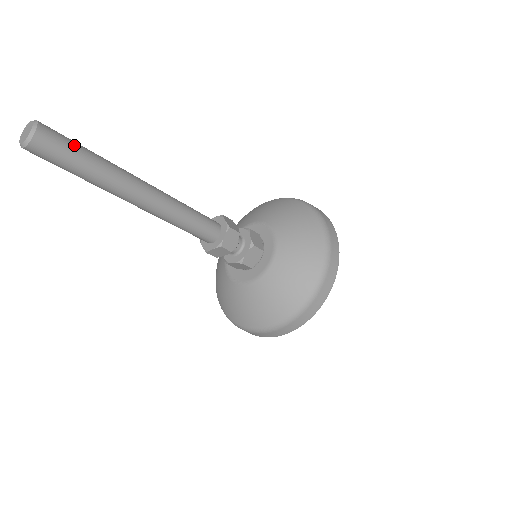
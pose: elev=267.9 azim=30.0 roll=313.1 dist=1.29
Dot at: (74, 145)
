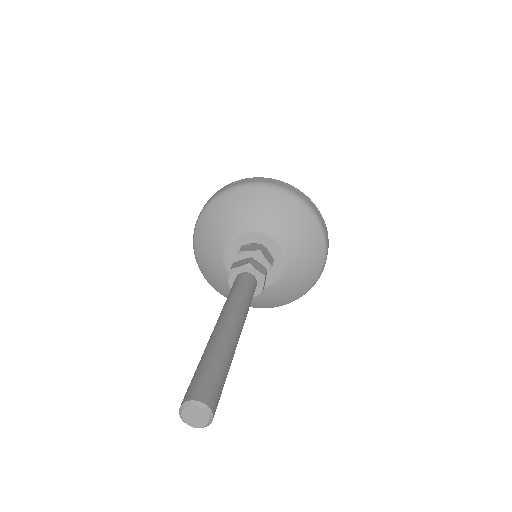
Dot at: occluded
